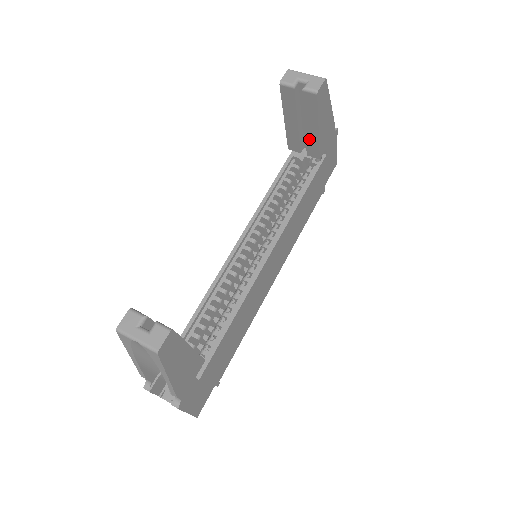
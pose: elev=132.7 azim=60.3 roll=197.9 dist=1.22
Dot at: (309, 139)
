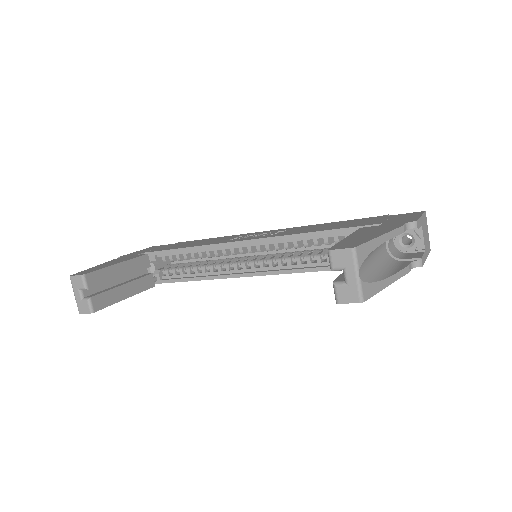
Dot at: occluded
